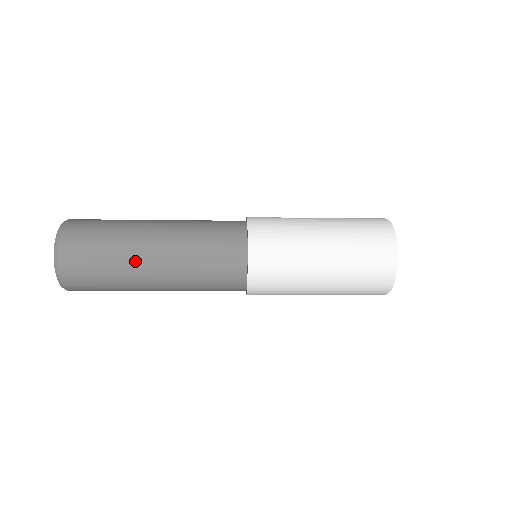
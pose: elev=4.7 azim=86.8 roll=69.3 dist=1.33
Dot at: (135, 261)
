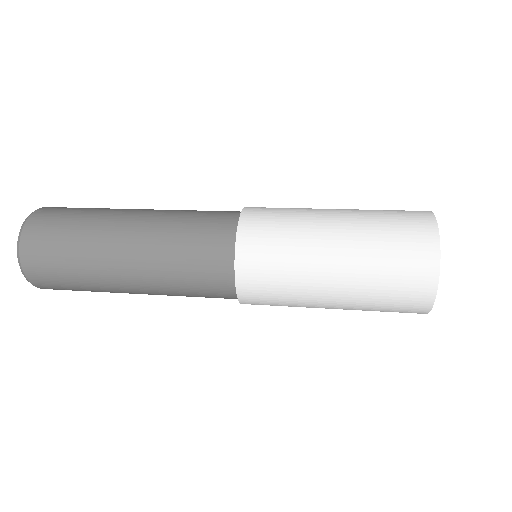
Dot at: (105, 274)
